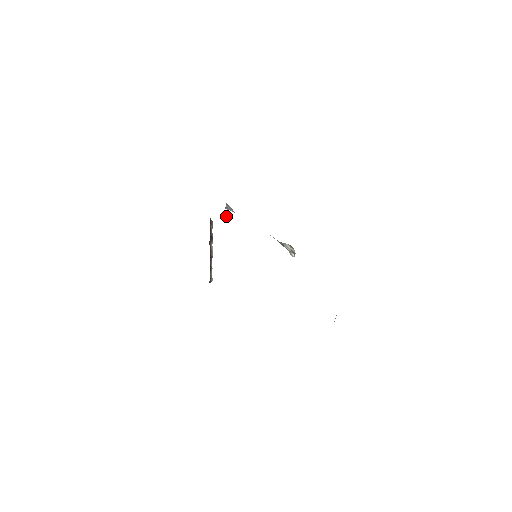
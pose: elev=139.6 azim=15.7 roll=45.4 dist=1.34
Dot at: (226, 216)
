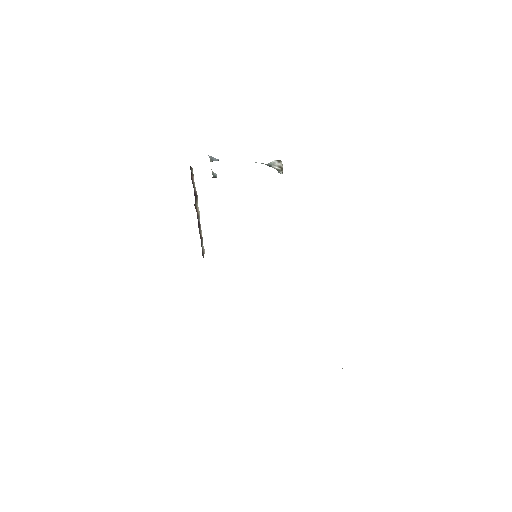
Dot at: (212, 177)
